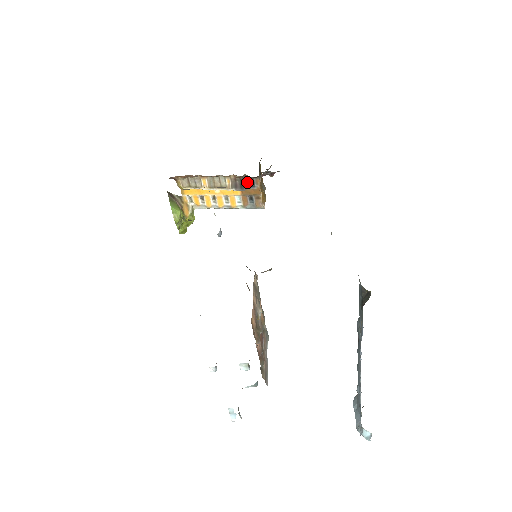
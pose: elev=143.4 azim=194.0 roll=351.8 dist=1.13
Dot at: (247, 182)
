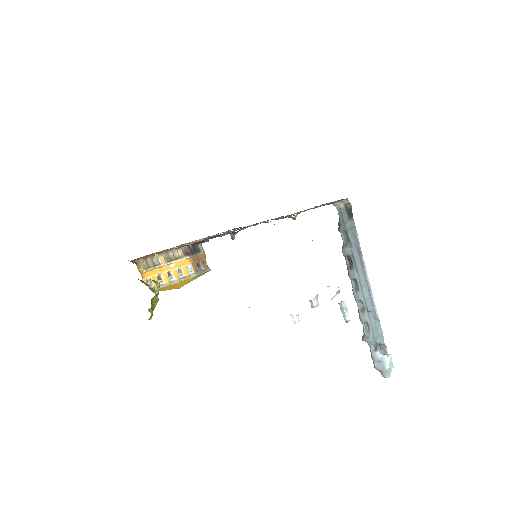
Dot at: (194, 249)
